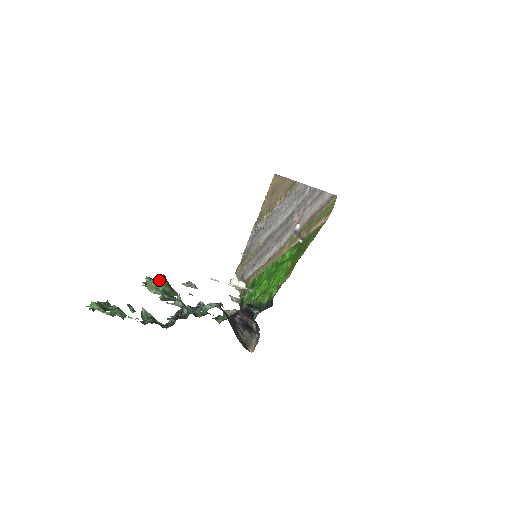
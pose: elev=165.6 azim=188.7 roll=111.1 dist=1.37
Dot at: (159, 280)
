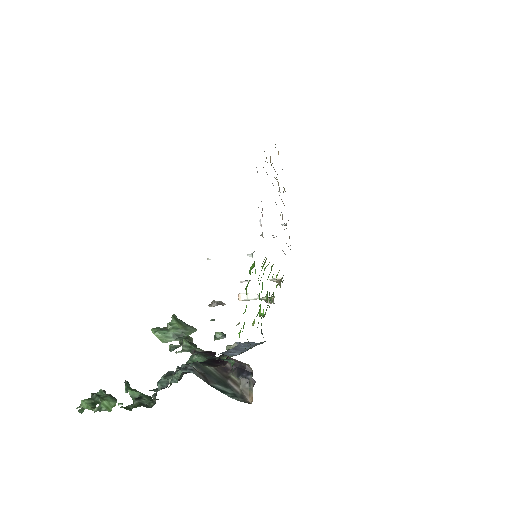
Dot at: (167, 326)
